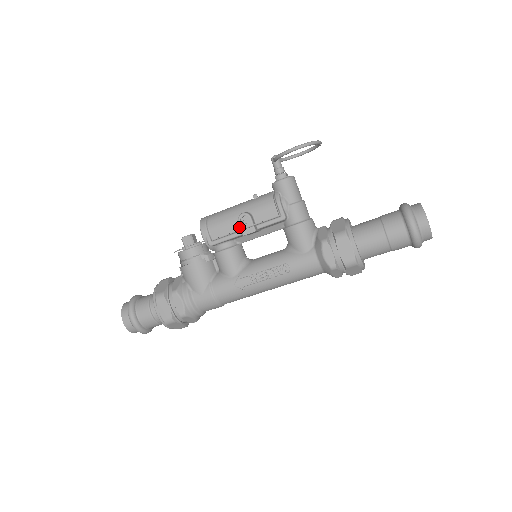
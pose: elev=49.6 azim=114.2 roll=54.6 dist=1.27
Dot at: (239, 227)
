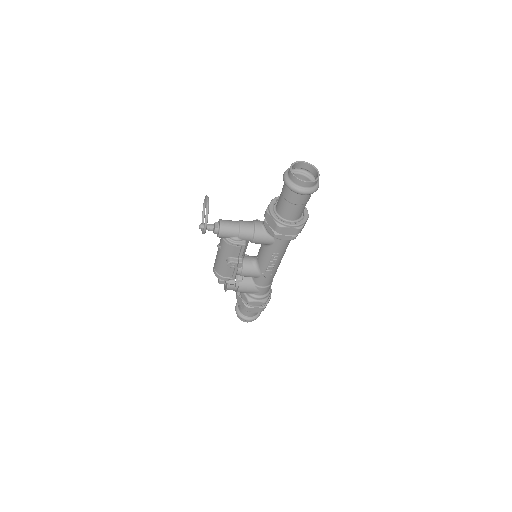
Dot at: (233, 265)
